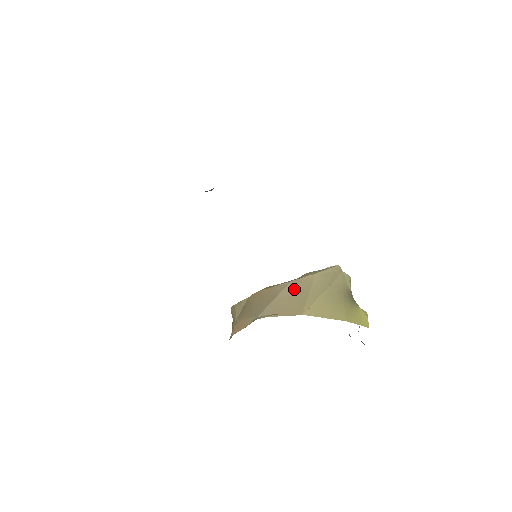
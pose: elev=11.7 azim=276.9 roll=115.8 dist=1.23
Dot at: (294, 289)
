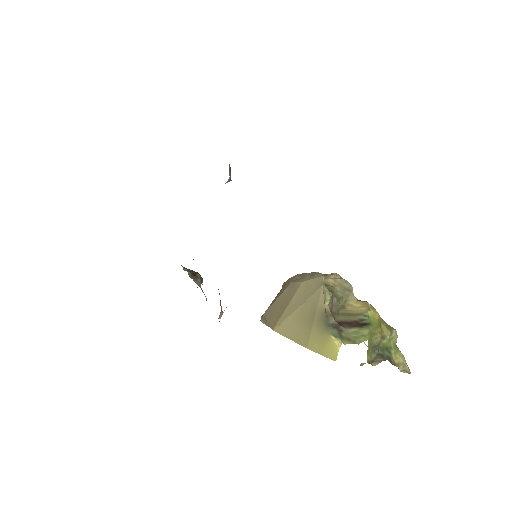
Dot at: (286, 295)
